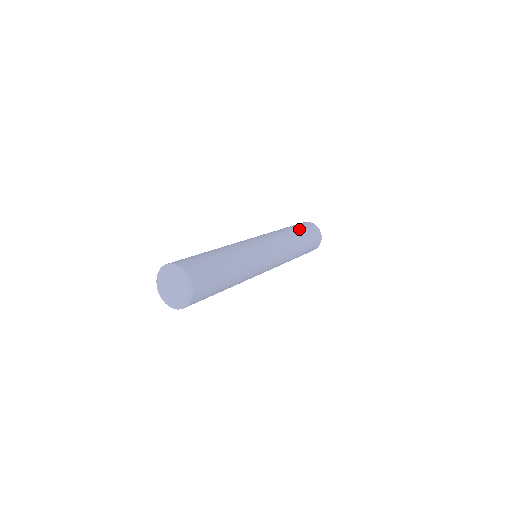
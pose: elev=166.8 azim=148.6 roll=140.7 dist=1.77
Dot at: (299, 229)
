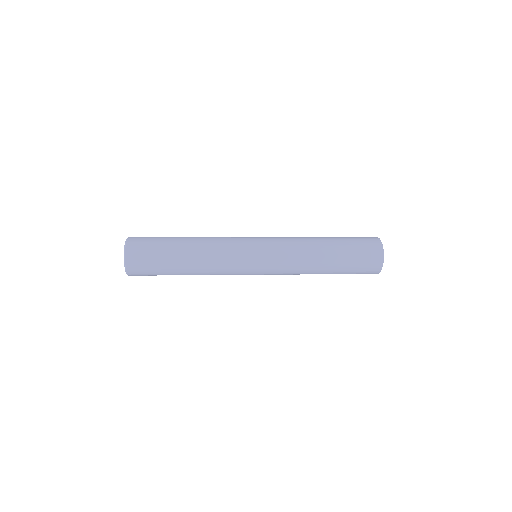
Dot at: (338, 240)
